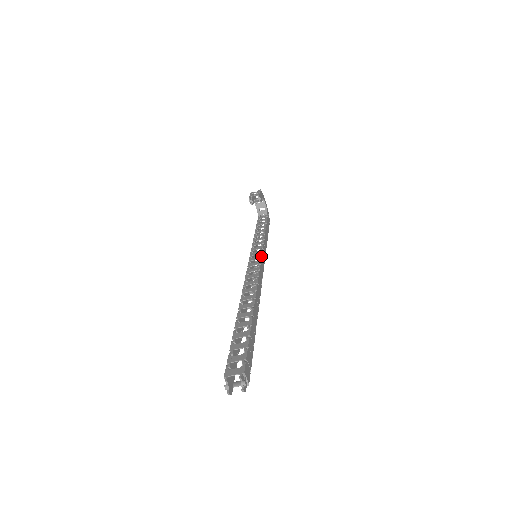
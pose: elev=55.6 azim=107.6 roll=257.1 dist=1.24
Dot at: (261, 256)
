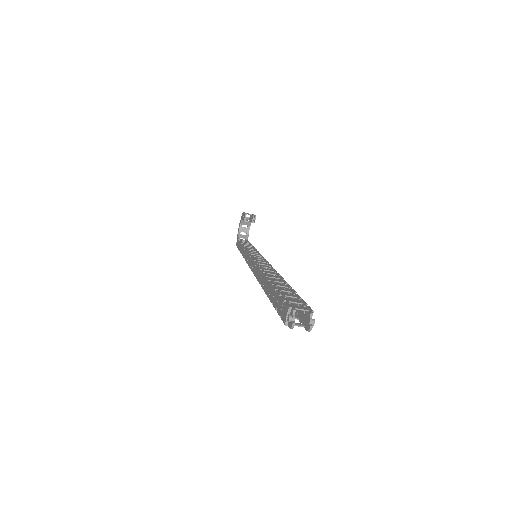
Dot at: occluded
